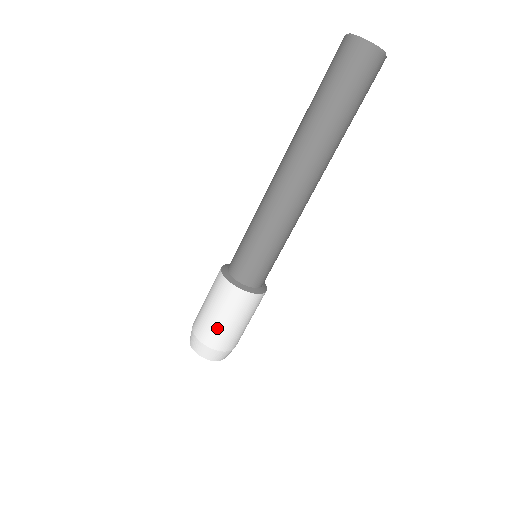
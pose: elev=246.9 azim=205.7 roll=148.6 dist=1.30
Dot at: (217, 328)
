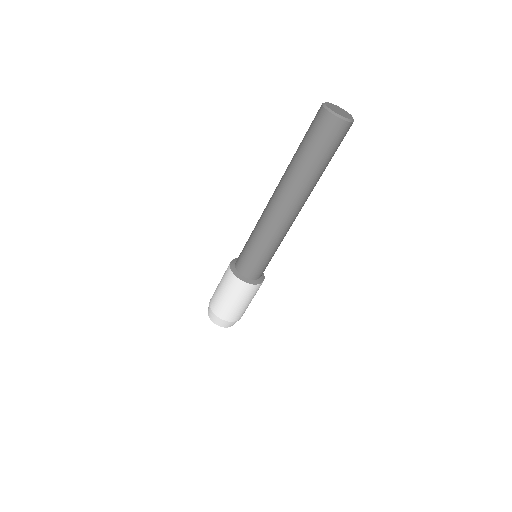
Dot at: (241, 310)
